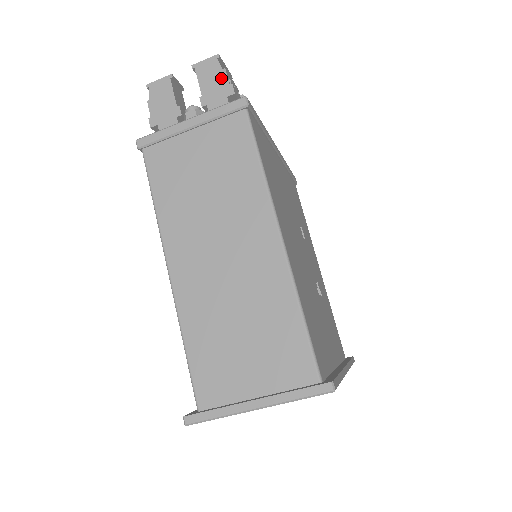
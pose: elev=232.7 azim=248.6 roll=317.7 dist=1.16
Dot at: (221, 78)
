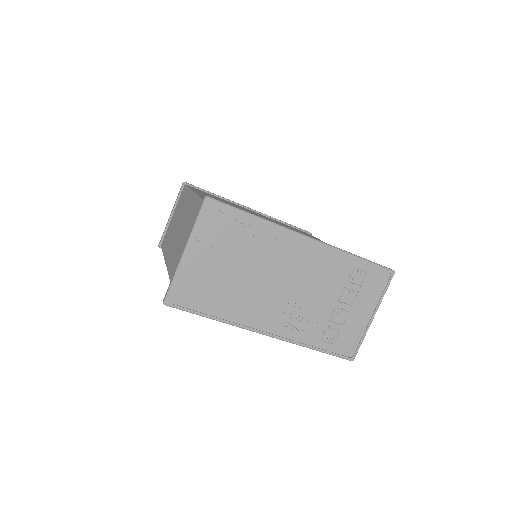
Dot at: occluded
